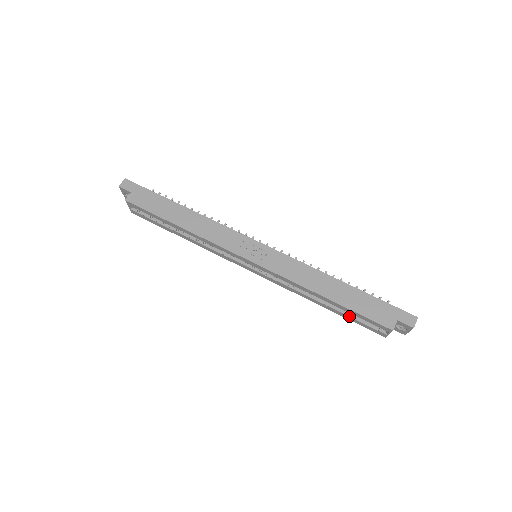
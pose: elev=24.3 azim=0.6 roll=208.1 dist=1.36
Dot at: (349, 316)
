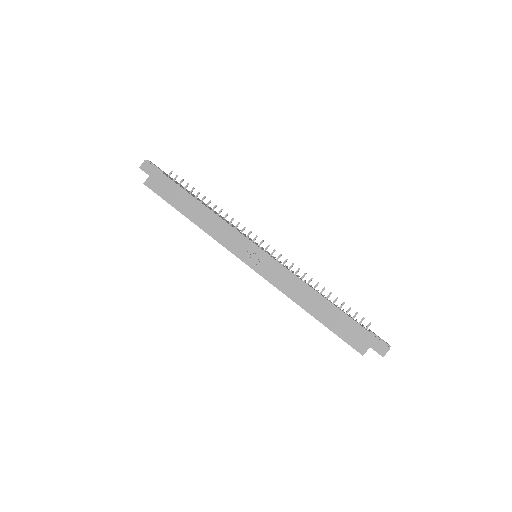
Dot at: occluded
